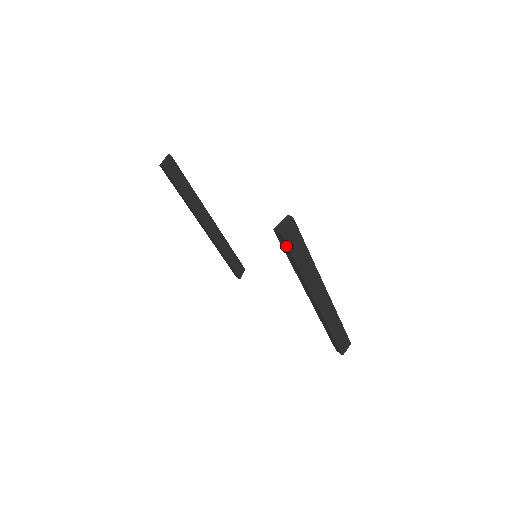
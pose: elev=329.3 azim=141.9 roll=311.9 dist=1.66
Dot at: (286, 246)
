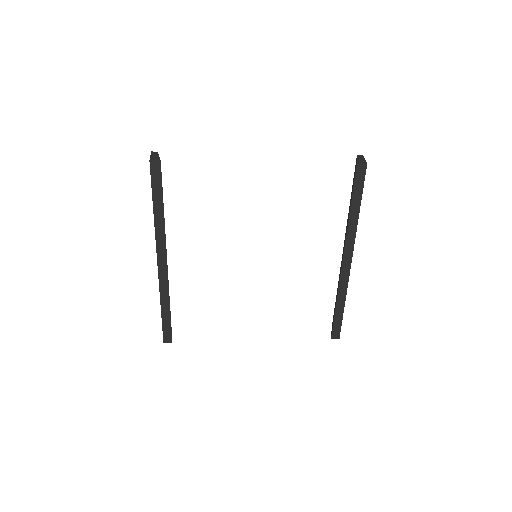
Dot at: (362, 180)
